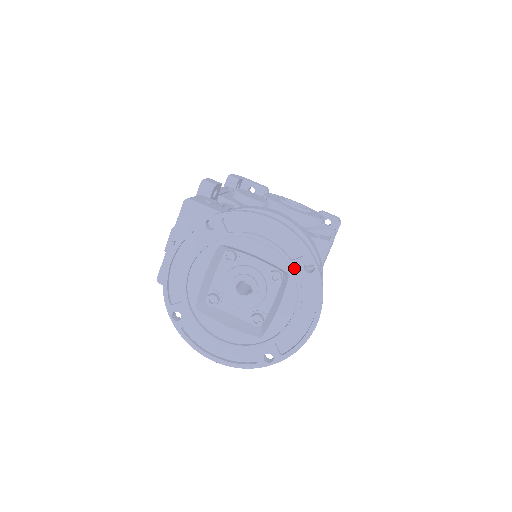
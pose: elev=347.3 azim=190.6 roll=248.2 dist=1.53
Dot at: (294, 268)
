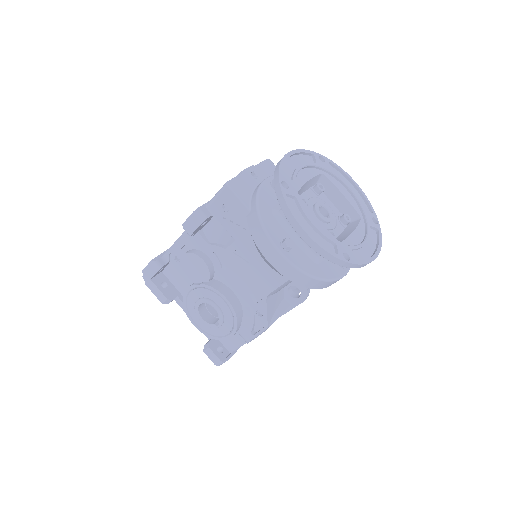
Dot at: (367, 215)
